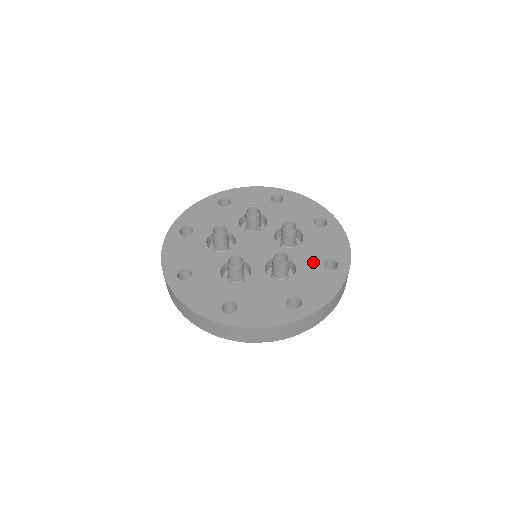
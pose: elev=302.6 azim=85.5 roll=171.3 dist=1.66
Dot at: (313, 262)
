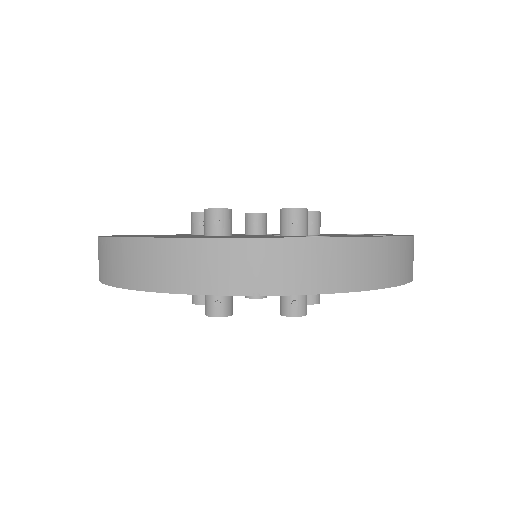
Dot at: occluded
